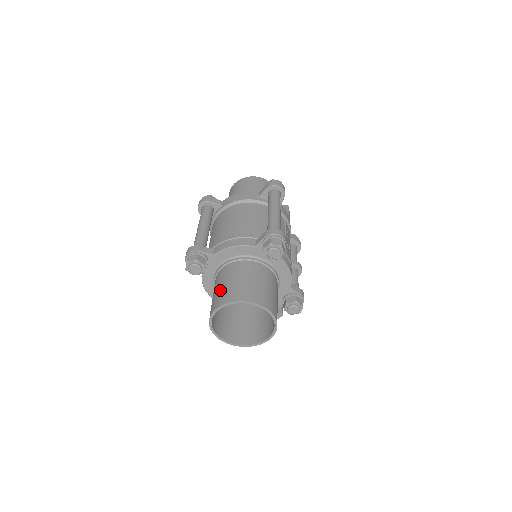
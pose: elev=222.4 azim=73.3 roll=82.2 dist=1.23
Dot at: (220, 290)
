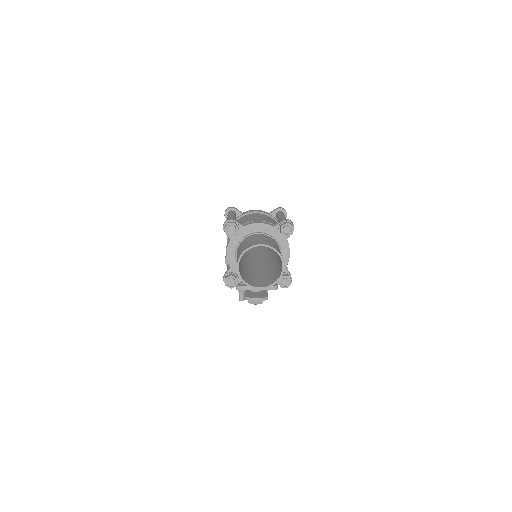
Dot at: (249, 242)
